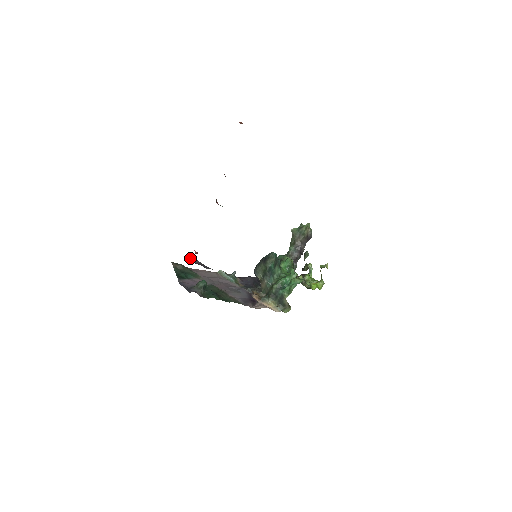
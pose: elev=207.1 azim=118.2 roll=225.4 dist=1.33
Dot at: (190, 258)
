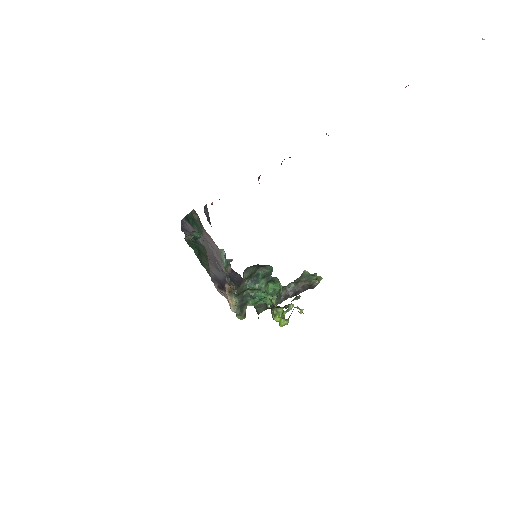
Dot at: (205, 207)
